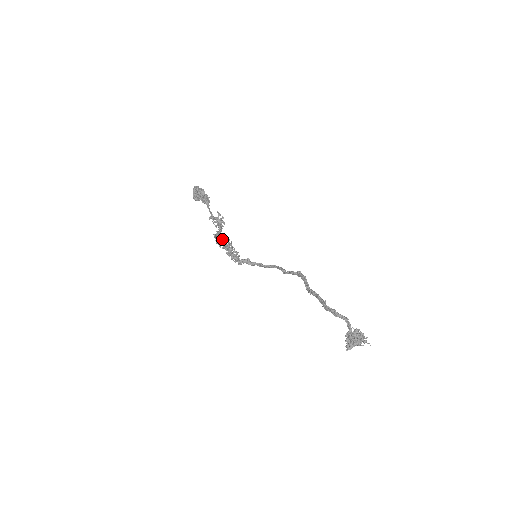
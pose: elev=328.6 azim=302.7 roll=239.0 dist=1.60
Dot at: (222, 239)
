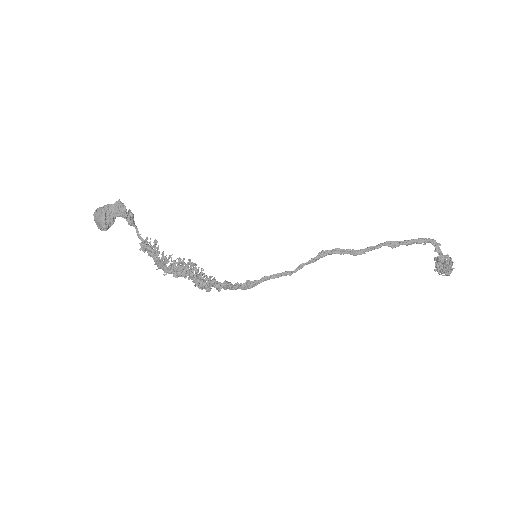
Dot at: (175, 266)
